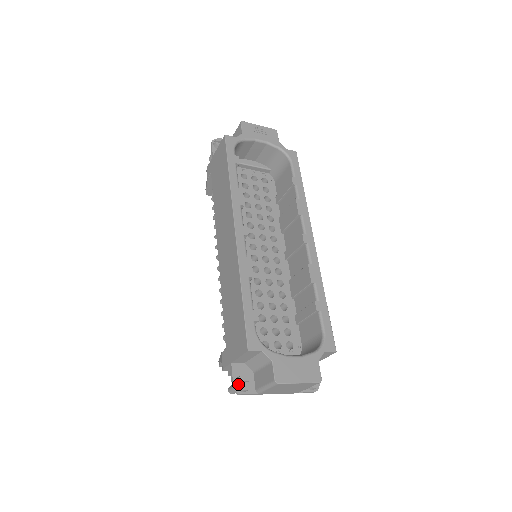
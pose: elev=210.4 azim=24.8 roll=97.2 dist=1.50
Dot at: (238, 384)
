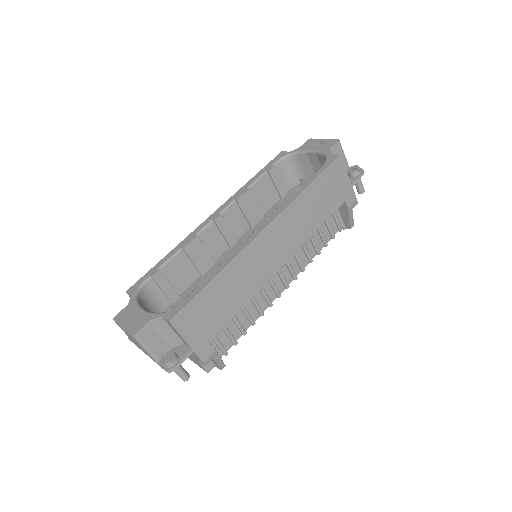
Dot at: occluded
